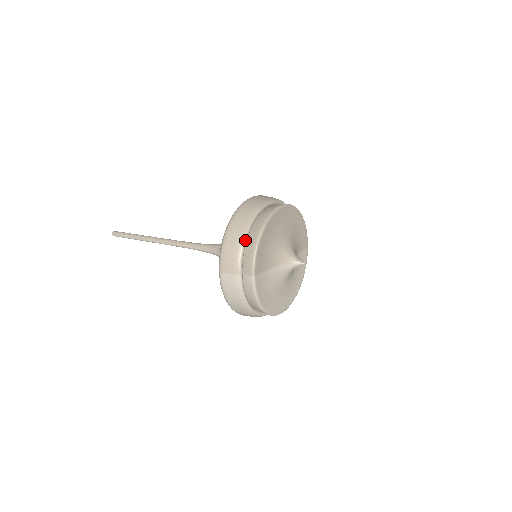
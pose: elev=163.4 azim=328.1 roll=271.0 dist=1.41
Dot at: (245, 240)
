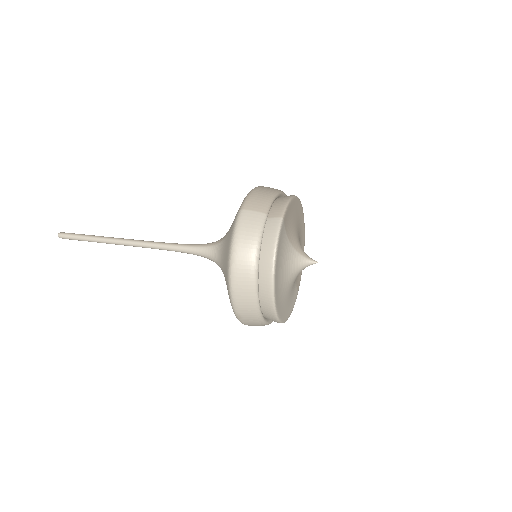
Dot at: (277, 194)
